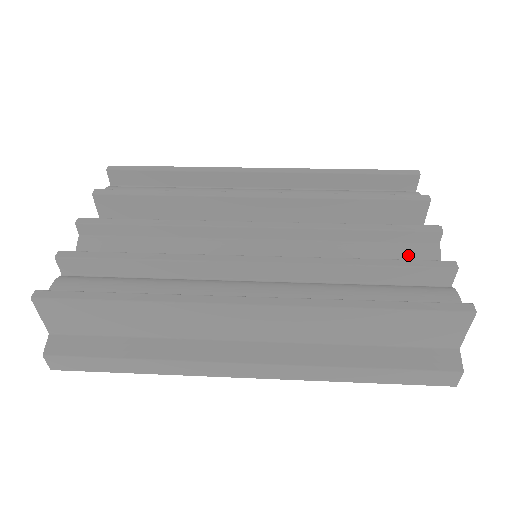
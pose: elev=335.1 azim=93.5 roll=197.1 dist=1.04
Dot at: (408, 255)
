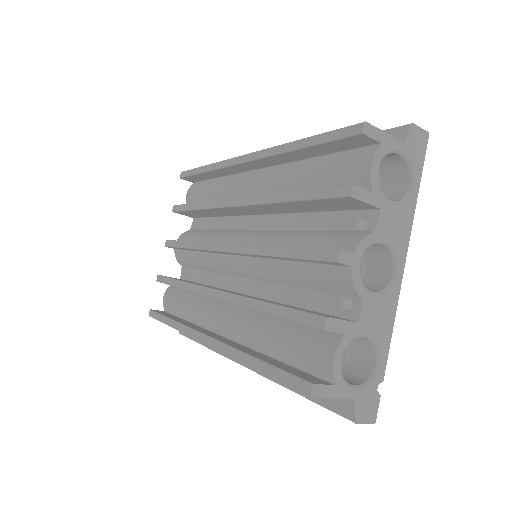
Dot at: (326, 279)
